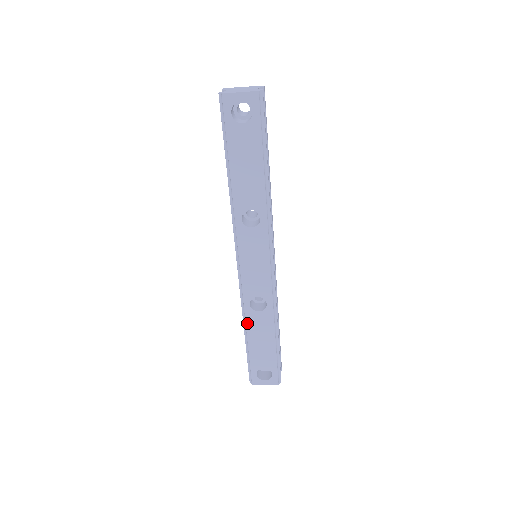
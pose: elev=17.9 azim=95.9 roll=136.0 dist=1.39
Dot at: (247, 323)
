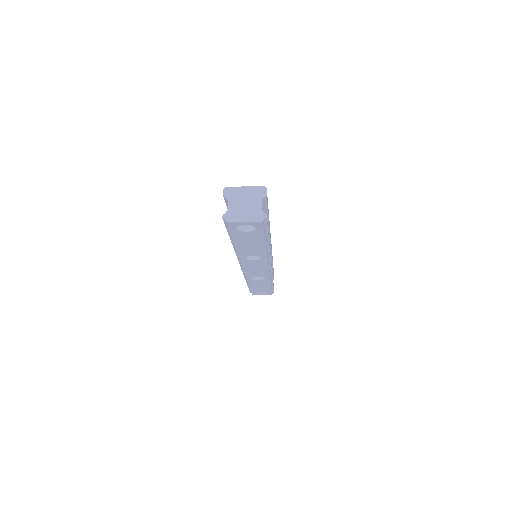
Dot at: (249, 282)
